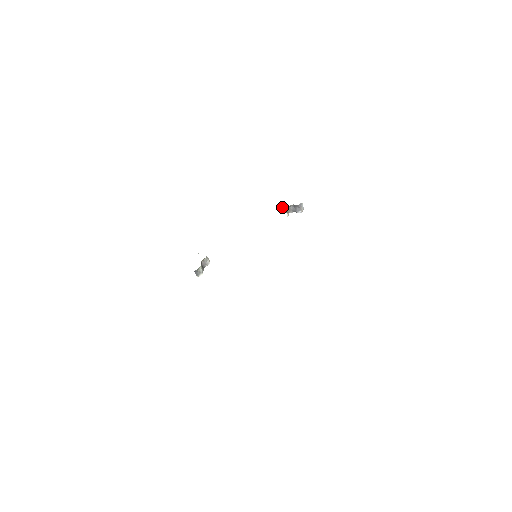
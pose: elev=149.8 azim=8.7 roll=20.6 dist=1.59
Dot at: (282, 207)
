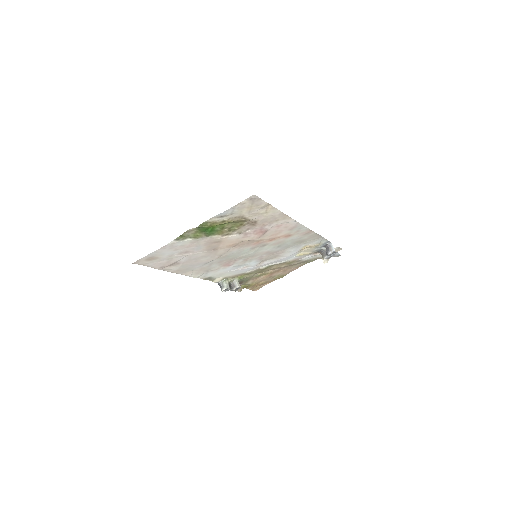
Dot at: (317, 253)
